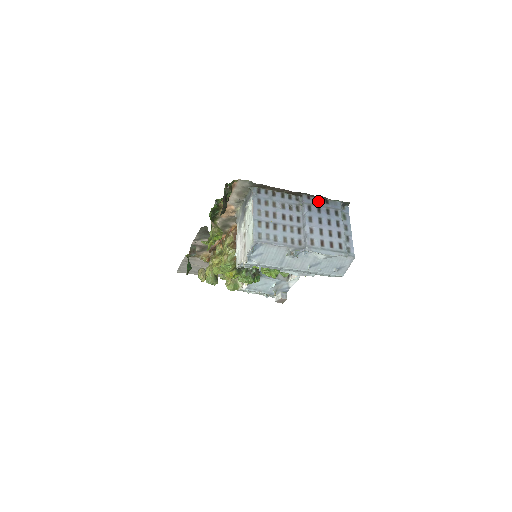
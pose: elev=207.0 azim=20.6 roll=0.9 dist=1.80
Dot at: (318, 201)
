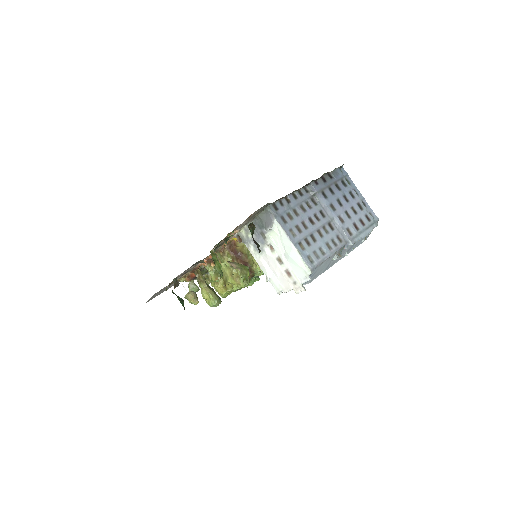
Dot at: (324, 181)
